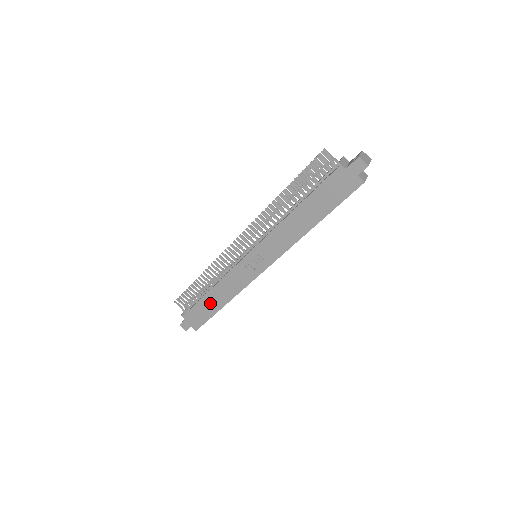
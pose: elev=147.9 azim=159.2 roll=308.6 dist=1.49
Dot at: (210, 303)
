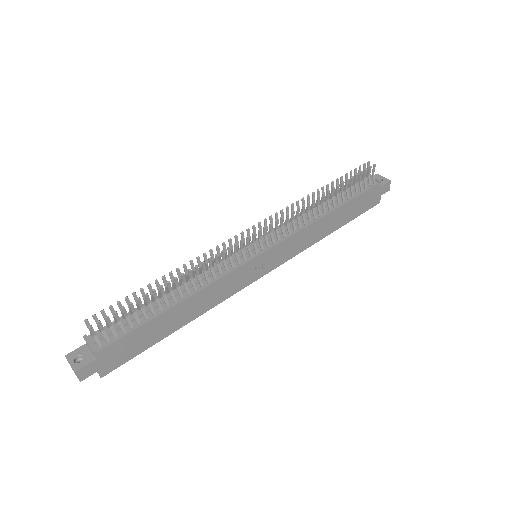
Dot at: (165, 324)
